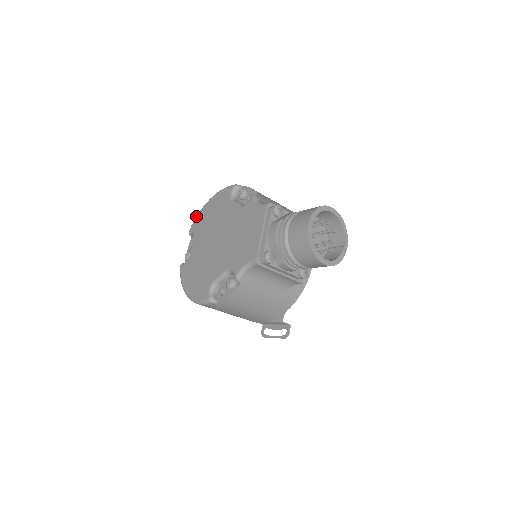
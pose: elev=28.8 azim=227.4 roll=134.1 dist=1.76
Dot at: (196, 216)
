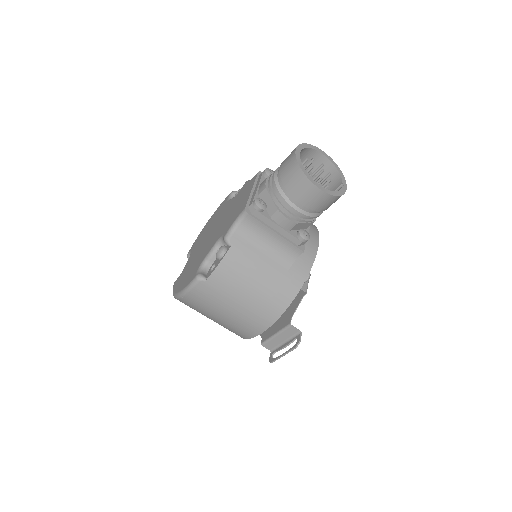
Dot at: occluded
